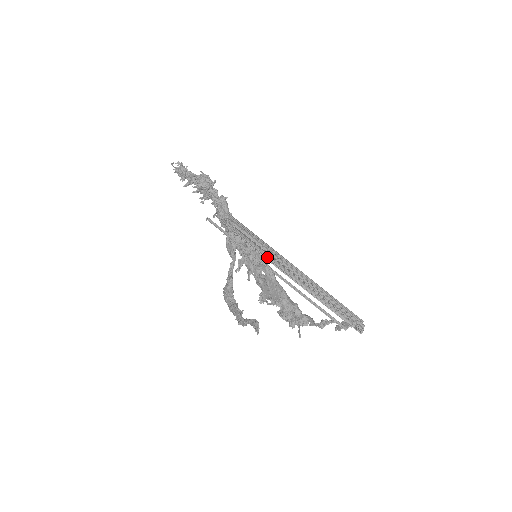
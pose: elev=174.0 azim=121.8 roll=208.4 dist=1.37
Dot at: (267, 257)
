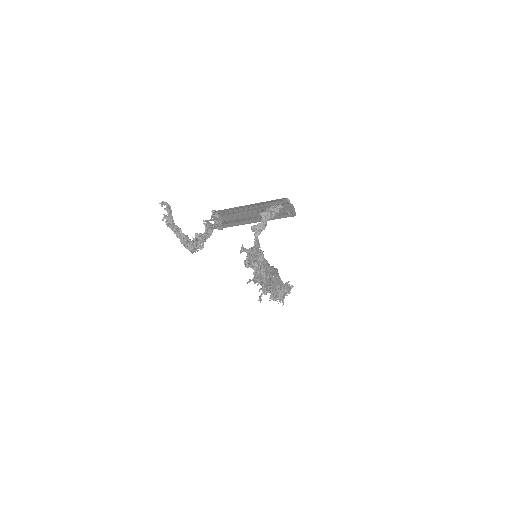
Dot at: occluded
